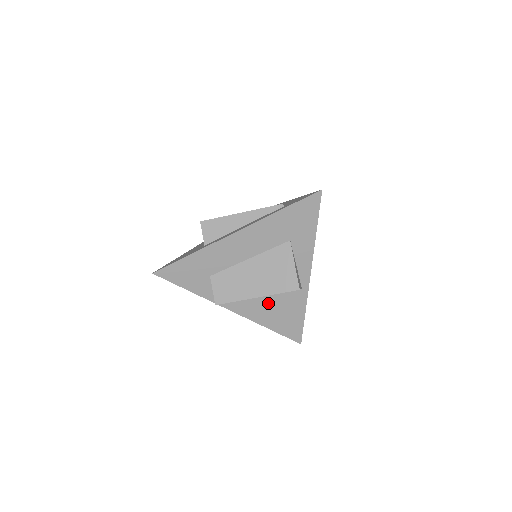
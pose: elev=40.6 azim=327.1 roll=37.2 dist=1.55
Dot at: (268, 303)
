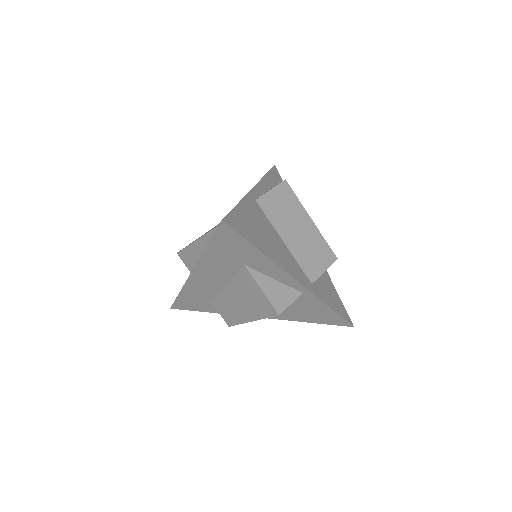
Dot at: occluded
